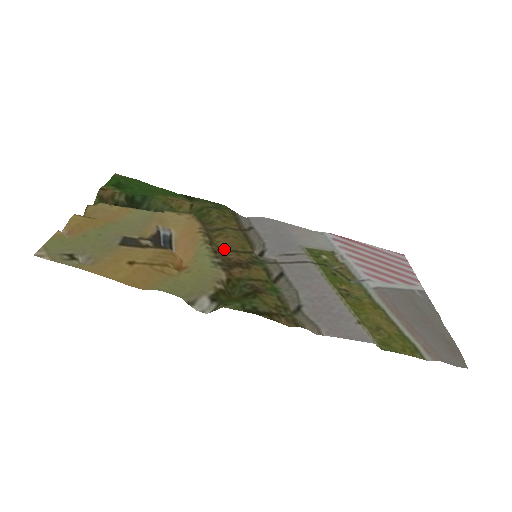
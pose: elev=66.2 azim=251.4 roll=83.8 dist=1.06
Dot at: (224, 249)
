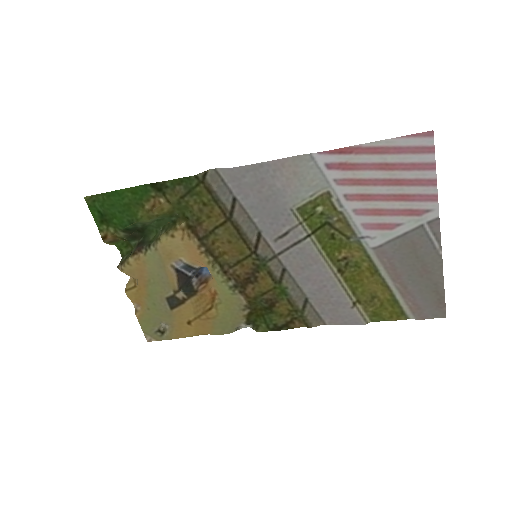
Dot at: (229, 262)
